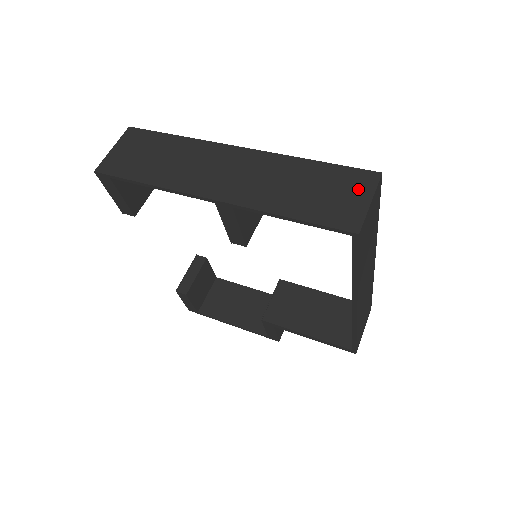
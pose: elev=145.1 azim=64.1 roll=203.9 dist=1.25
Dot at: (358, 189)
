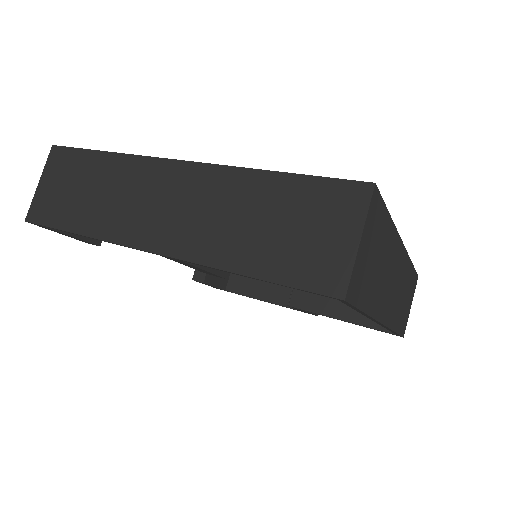
Dot at: (340, 218)
